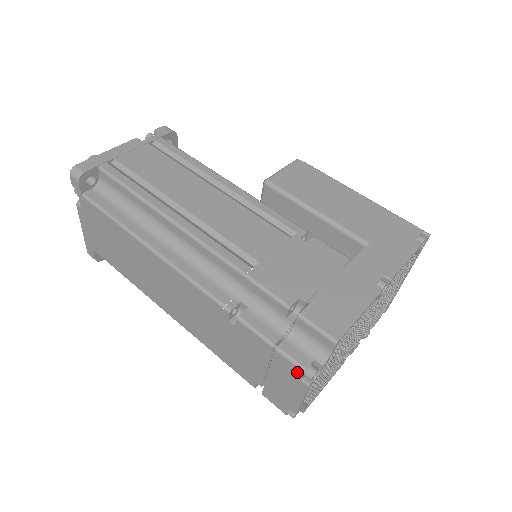
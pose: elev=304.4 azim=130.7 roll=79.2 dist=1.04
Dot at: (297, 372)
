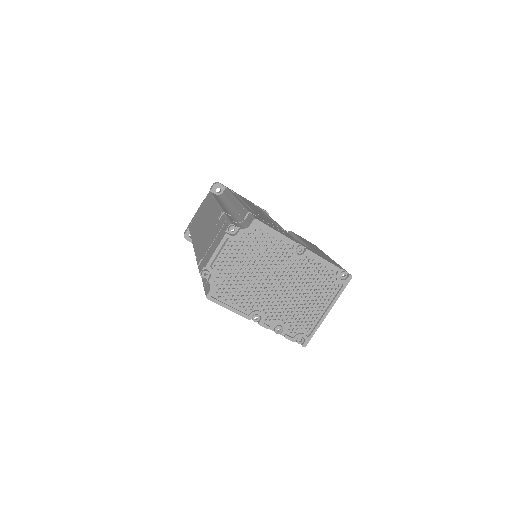
Dot at: (227, 227)
